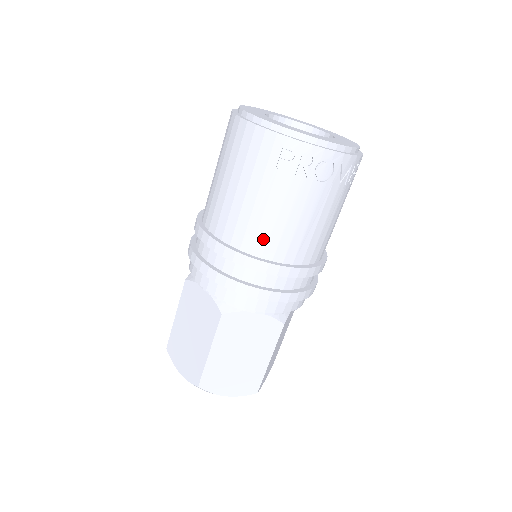
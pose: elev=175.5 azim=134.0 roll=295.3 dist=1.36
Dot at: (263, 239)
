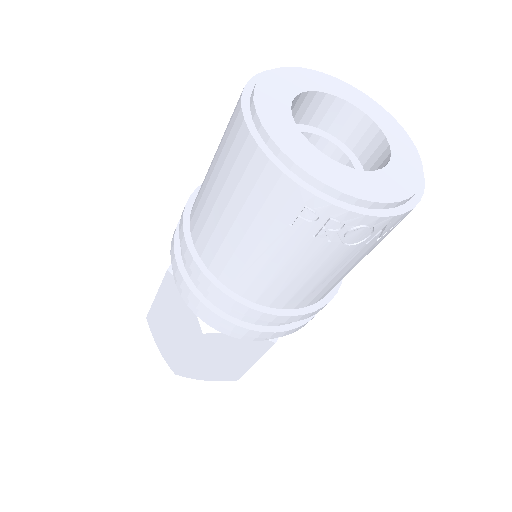
Dot at: (260, 288)
